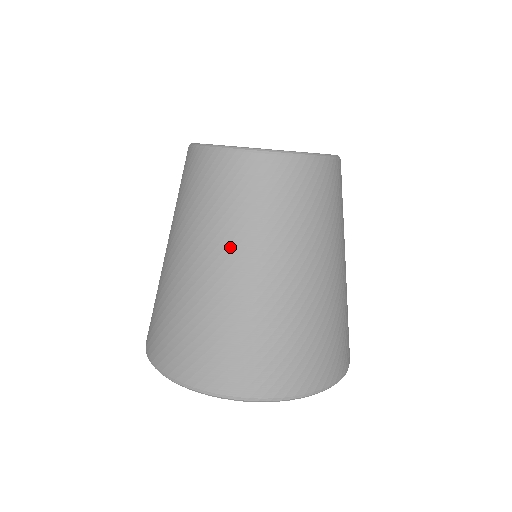
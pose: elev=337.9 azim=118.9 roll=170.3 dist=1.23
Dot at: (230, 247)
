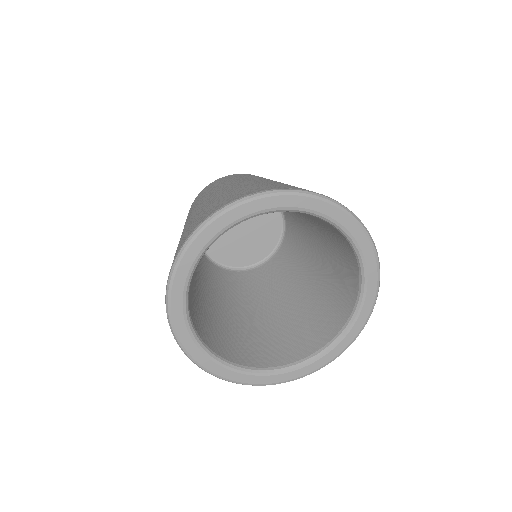
Dot at: occluded
